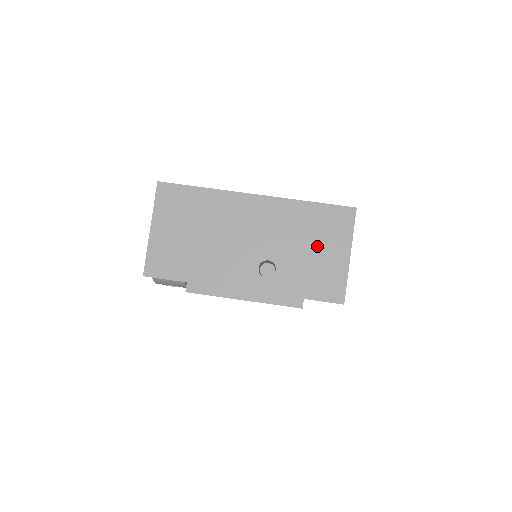
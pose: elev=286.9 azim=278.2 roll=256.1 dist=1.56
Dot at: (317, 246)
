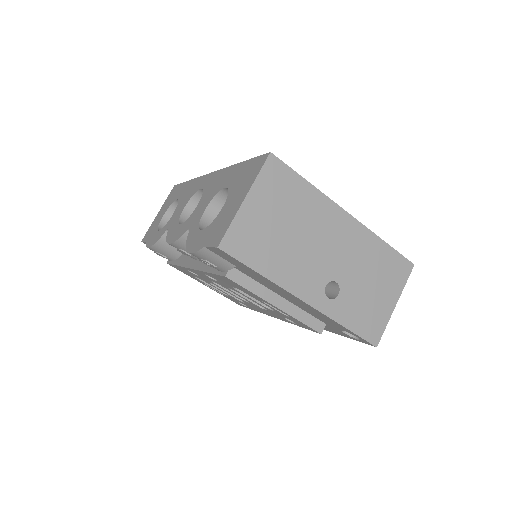
Dot at: (377, 286)
